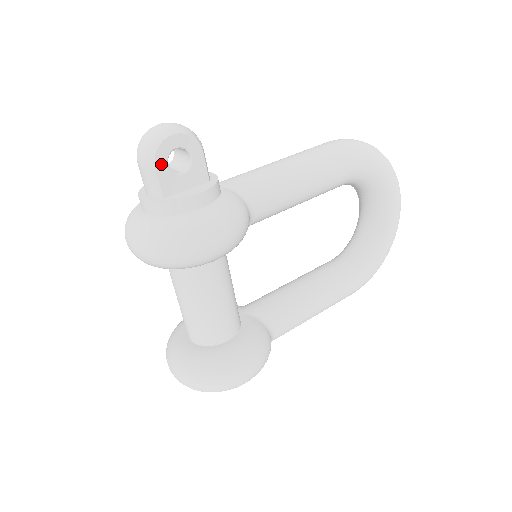
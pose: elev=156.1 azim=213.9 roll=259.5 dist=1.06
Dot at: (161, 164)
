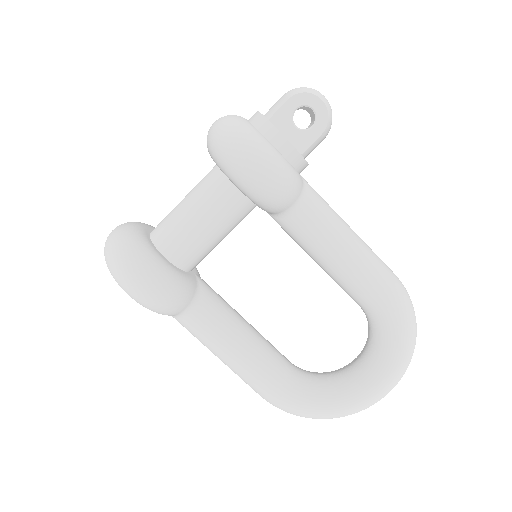
Dot at: (294, 102)
